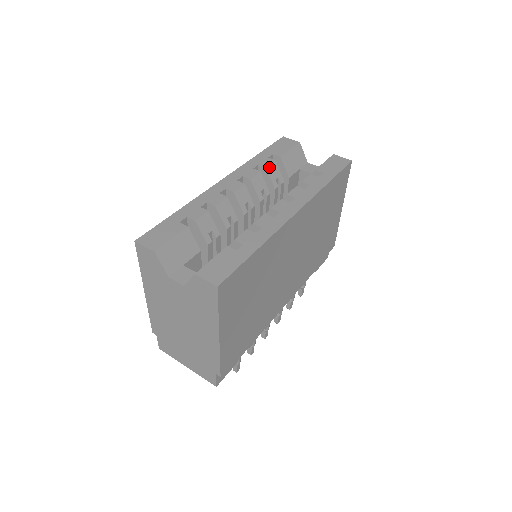
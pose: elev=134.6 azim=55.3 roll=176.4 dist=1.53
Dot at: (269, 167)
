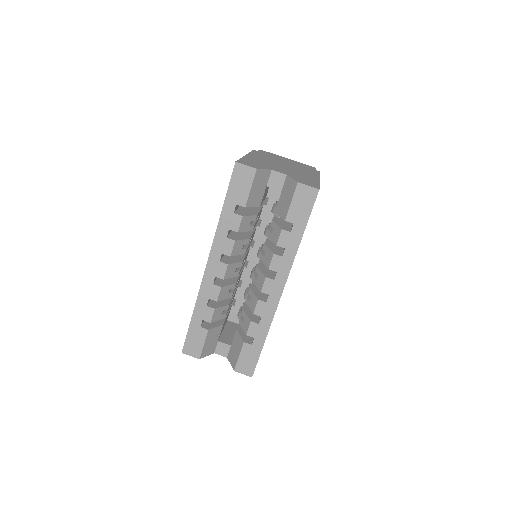
Dot at: (240, 228)
